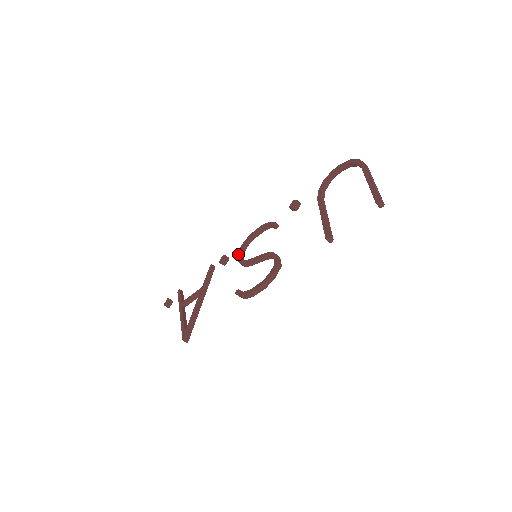
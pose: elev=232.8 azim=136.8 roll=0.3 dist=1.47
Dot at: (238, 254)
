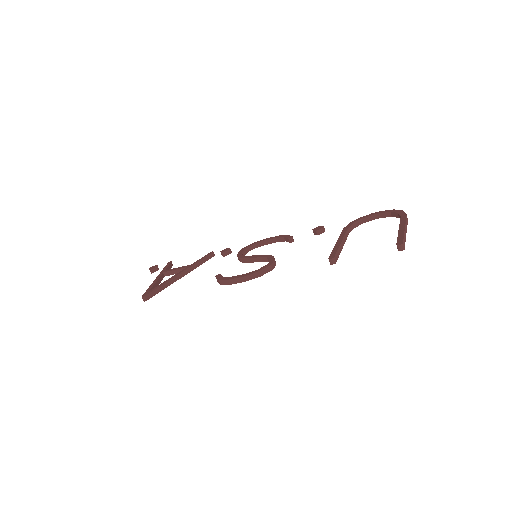
Dot at: (241, 250)
